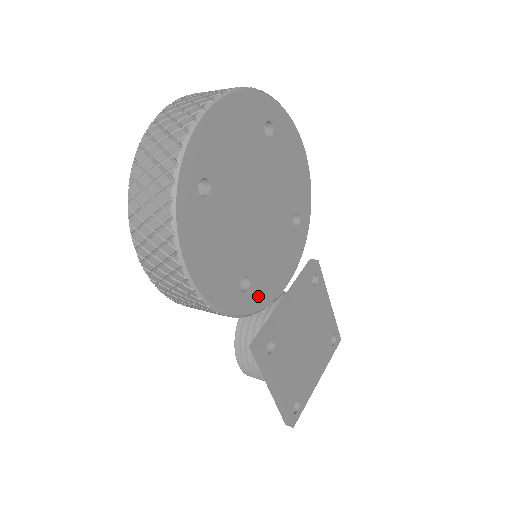
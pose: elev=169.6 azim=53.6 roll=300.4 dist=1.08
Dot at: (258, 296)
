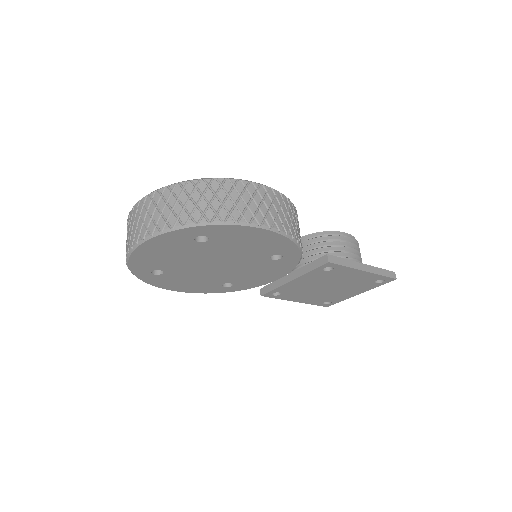
Dot at: (247, 285)
